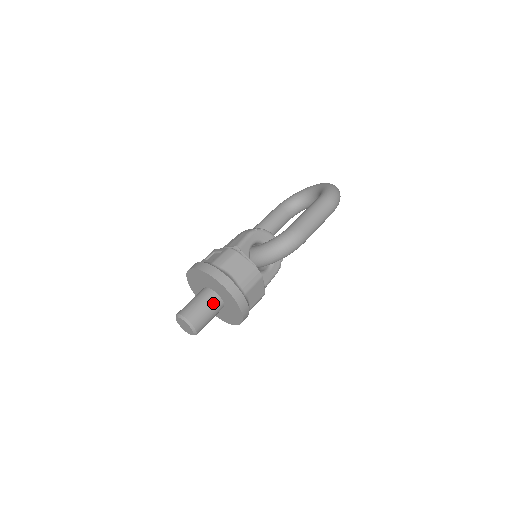
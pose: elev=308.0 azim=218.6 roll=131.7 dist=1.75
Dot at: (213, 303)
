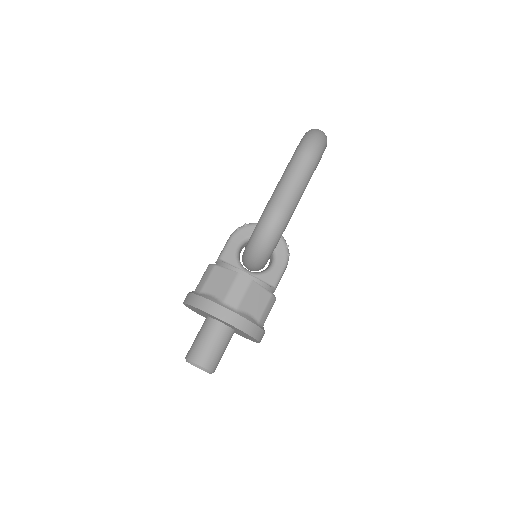
Dot at: (214, 332)
